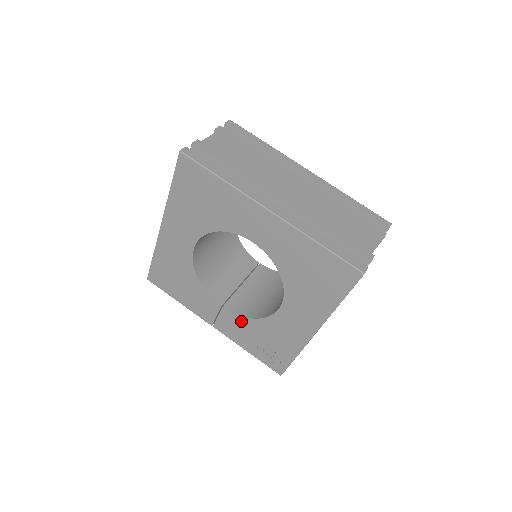
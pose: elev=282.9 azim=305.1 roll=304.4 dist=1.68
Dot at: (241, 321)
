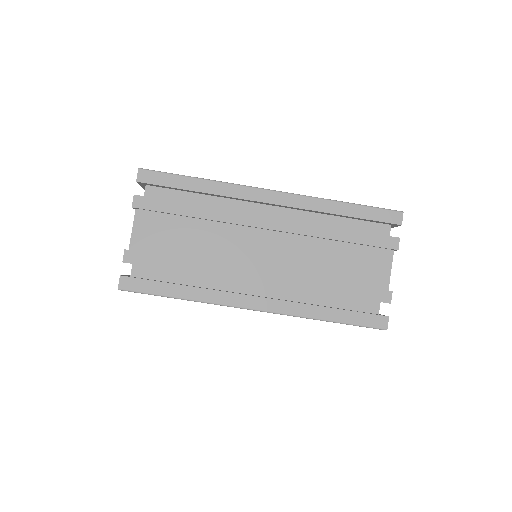
Dot at: occluded
